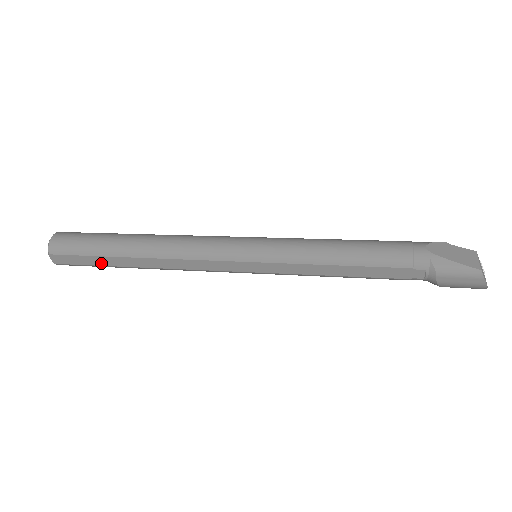
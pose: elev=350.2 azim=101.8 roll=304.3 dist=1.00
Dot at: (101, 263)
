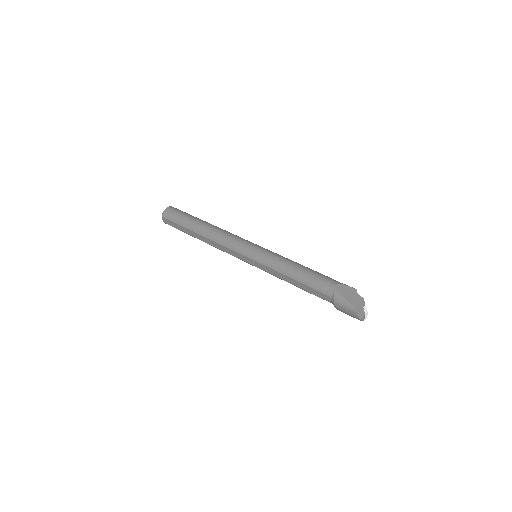
Dot at: (184, 230)
